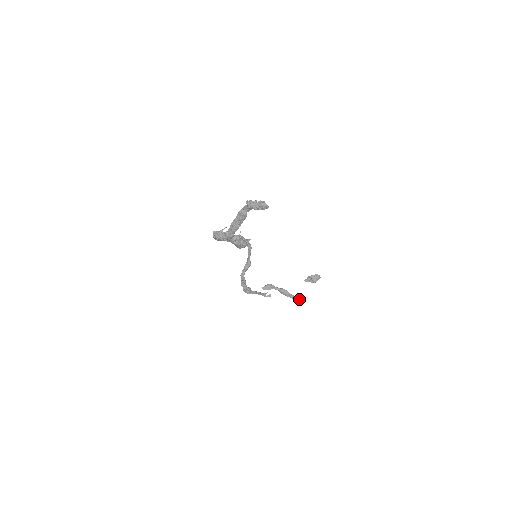
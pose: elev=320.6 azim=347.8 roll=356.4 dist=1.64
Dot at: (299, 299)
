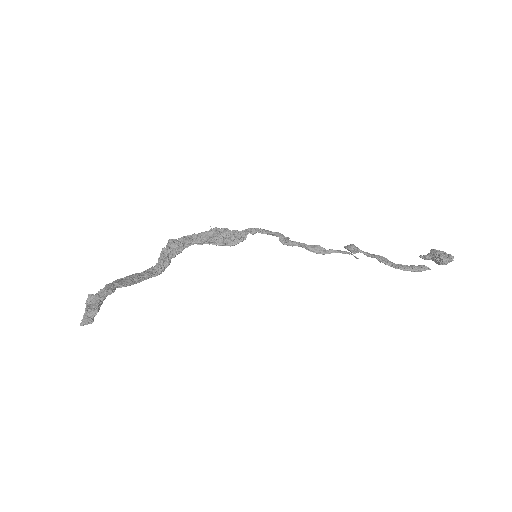
Dot at: (416, 271)
